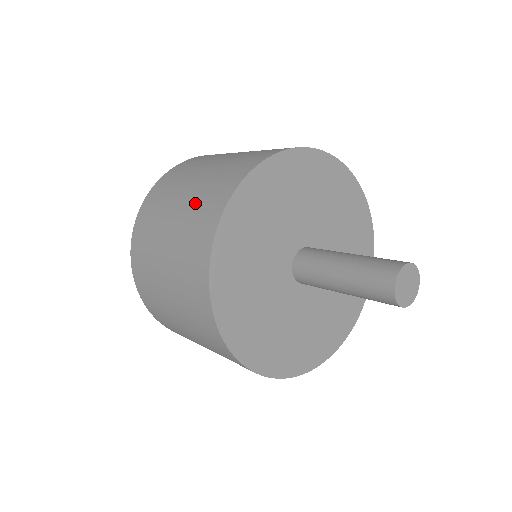
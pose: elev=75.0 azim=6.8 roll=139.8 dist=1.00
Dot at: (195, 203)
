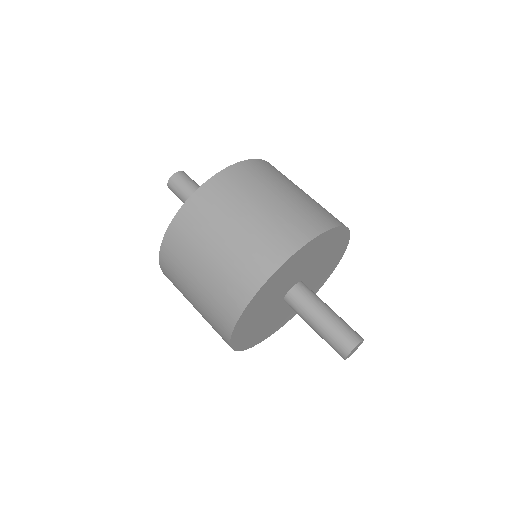
Dot at: (274, 222)
